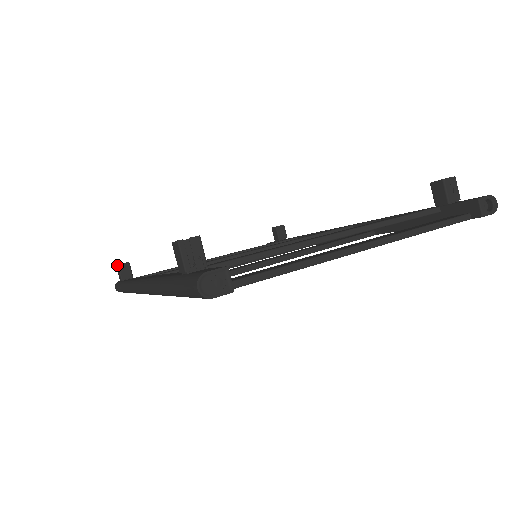
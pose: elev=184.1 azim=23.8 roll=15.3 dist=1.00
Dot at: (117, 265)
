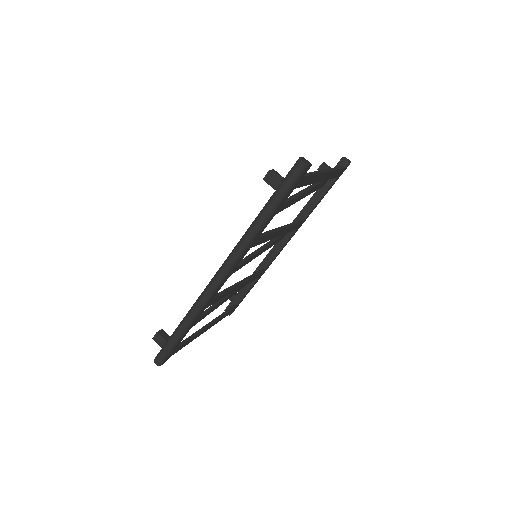
Dot at: (156, 333)
